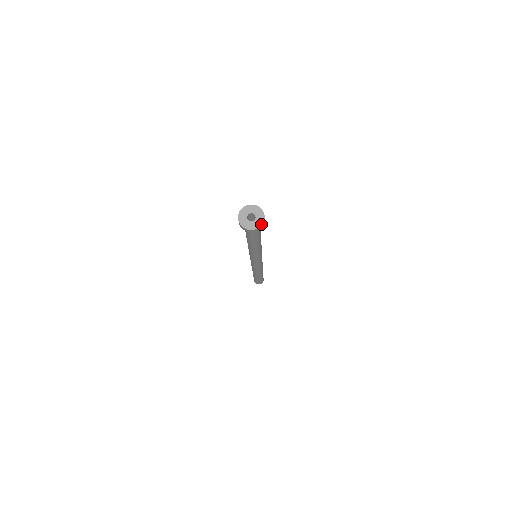
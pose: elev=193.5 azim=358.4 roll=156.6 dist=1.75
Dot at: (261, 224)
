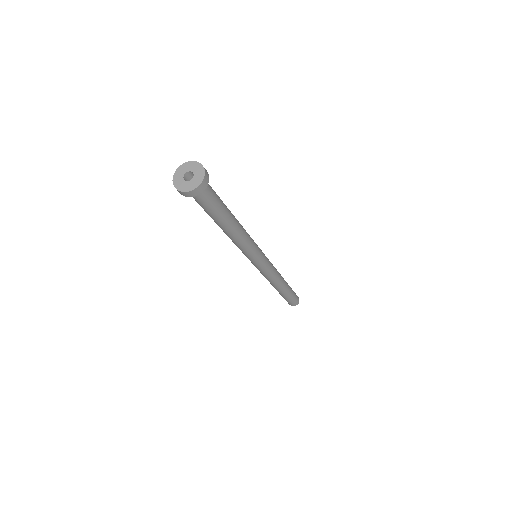
Dot at: (193, 188)
